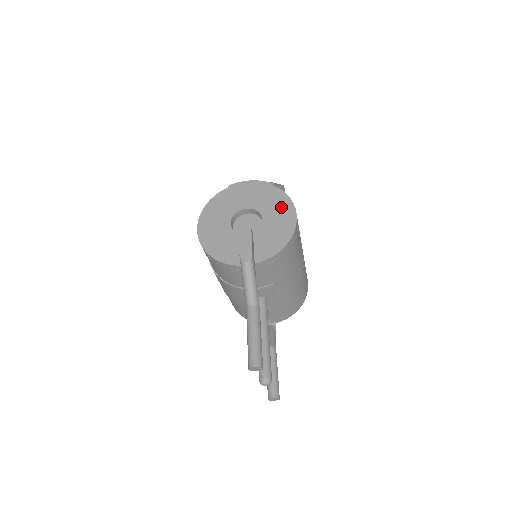
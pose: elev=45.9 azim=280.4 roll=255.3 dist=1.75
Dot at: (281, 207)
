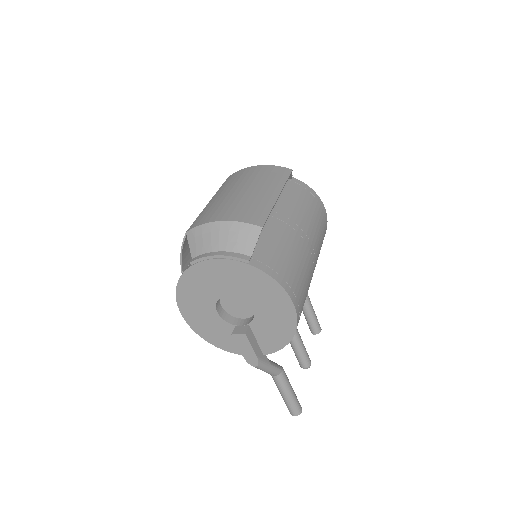
Dot at: (271, 296)
